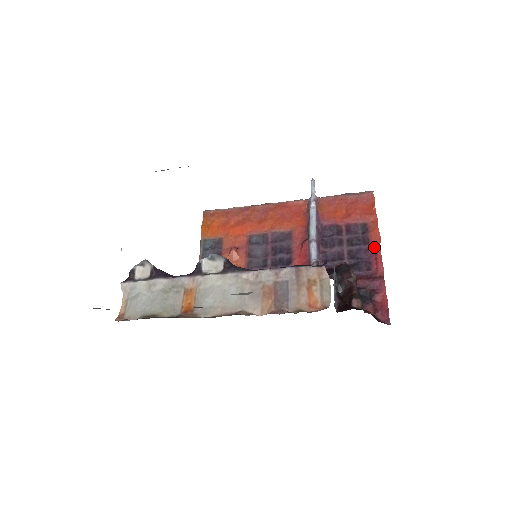
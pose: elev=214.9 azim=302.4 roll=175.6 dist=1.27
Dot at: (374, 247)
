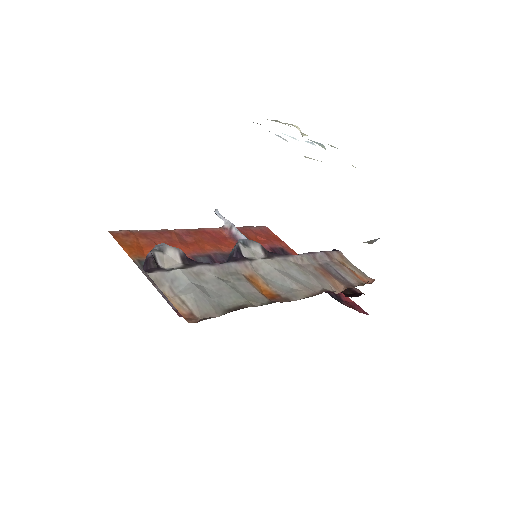
Dot at: occluded
